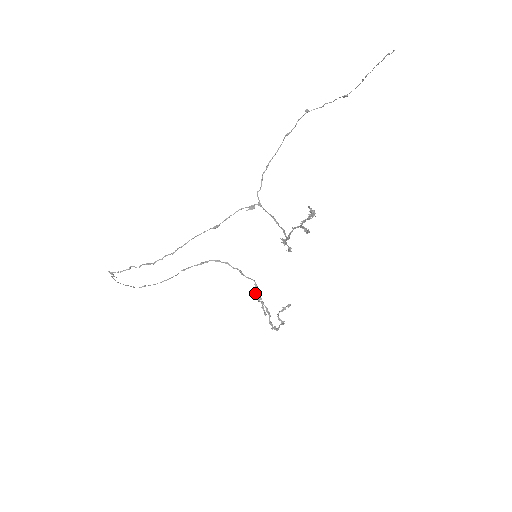
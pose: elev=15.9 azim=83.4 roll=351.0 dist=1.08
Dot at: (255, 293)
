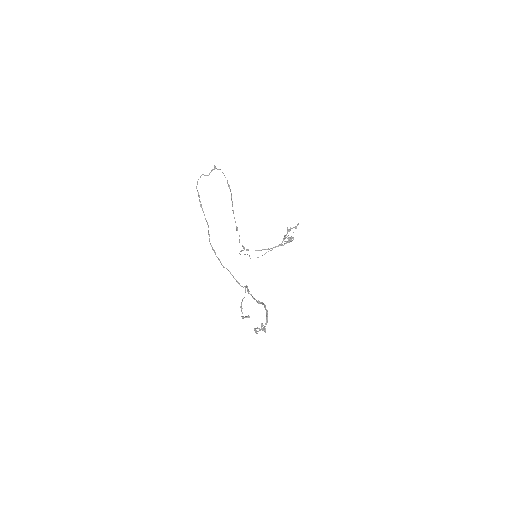
Dot at: (247, 288)
